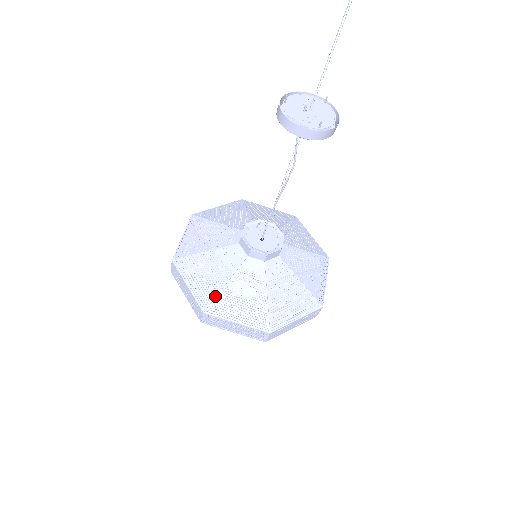
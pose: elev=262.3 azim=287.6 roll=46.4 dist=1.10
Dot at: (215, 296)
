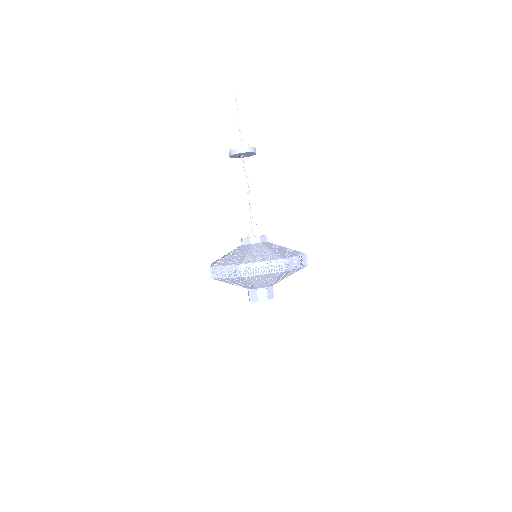
Dot at: (243, 259)
